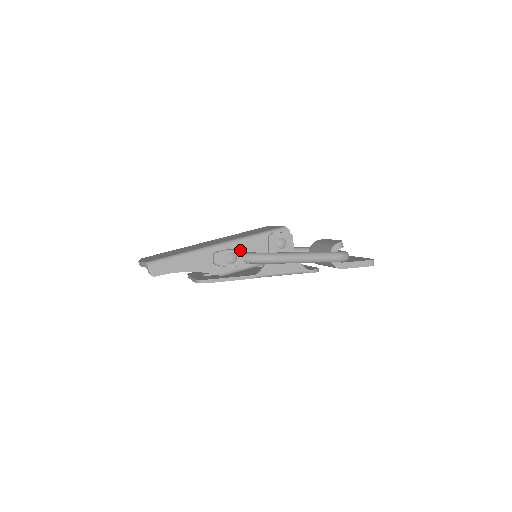
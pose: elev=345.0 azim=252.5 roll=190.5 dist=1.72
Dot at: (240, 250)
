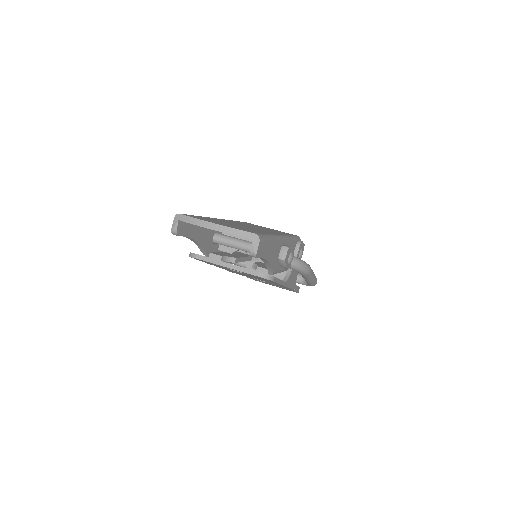
Dot at: (293, 251)
